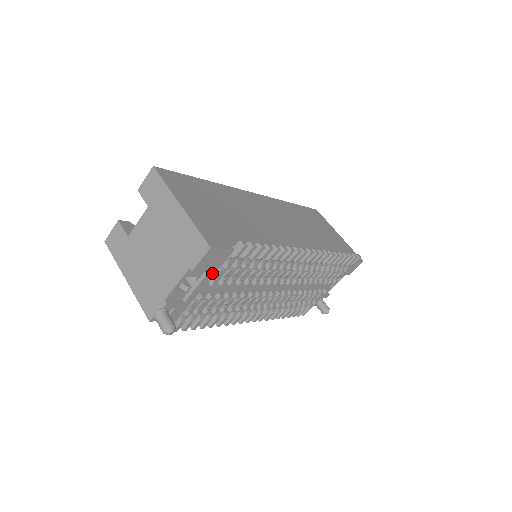
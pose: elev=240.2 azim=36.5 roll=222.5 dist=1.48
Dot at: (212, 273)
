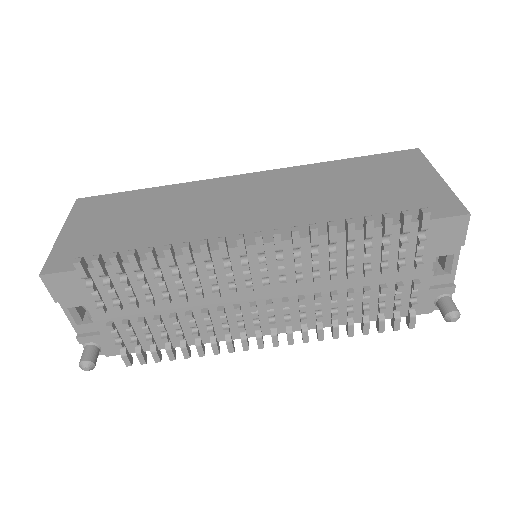
Dot at: (91, 299)
